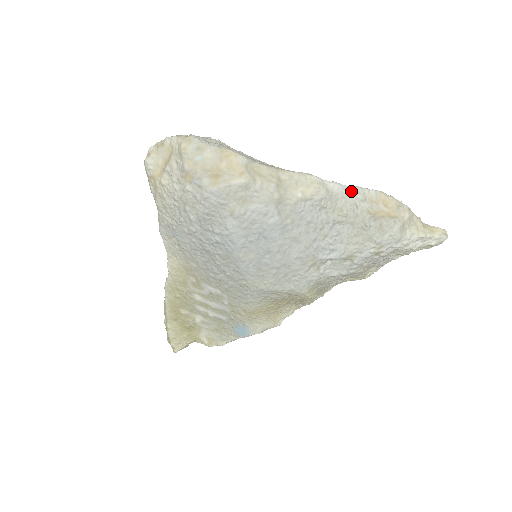
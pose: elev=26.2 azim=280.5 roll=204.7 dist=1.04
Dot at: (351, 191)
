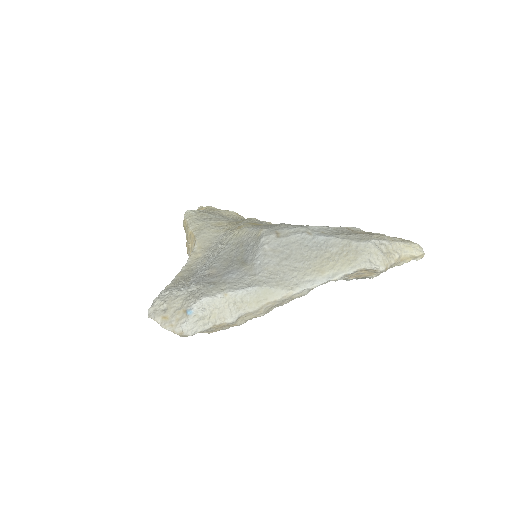
Dot at: occluded
